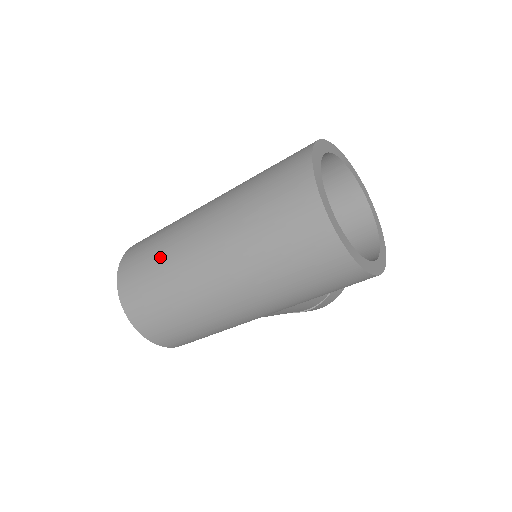
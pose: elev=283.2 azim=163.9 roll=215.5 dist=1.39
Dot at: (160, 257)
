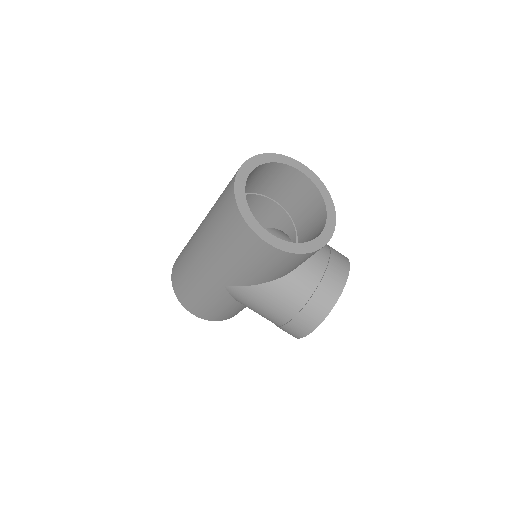
Dot at: occluded
